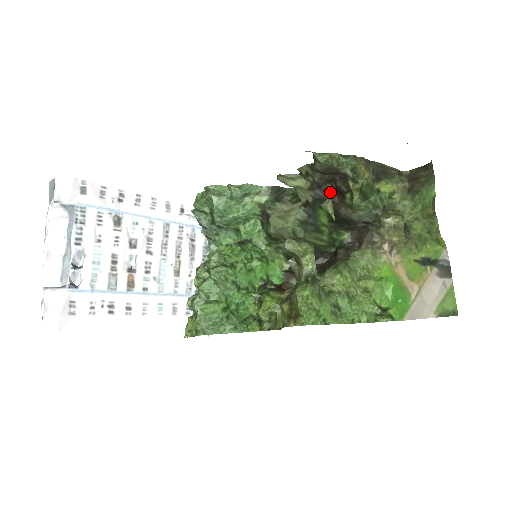
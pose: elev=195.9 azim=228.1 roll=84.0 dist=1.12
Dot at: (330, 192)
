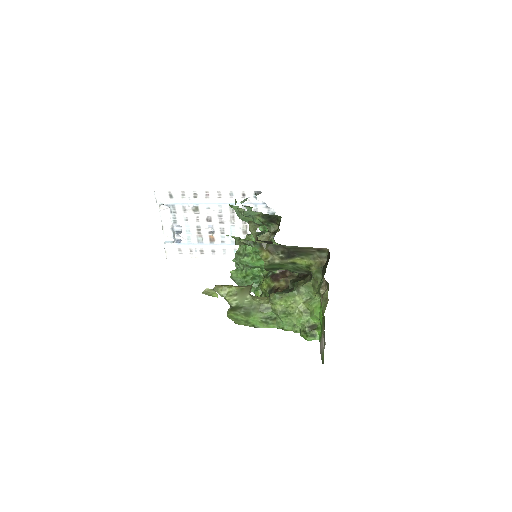
Dot at: occluded
